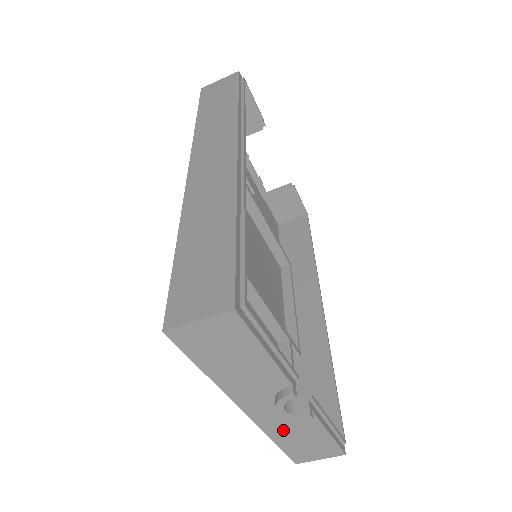
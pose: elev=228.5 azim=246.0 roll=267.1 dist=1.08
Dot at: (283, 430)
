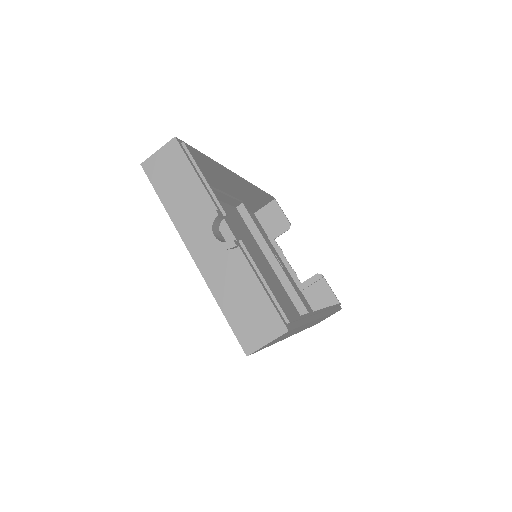
Dot at: (223, 283)
